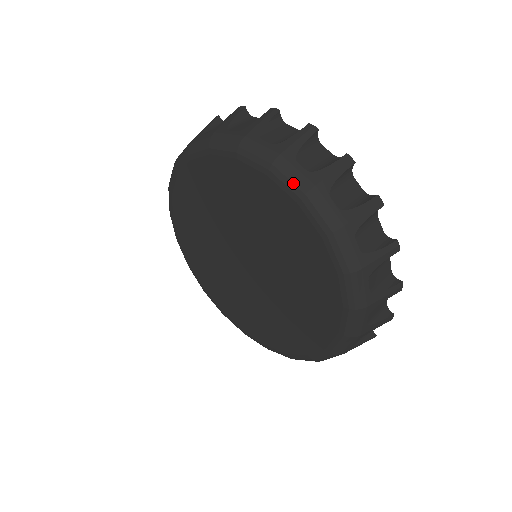
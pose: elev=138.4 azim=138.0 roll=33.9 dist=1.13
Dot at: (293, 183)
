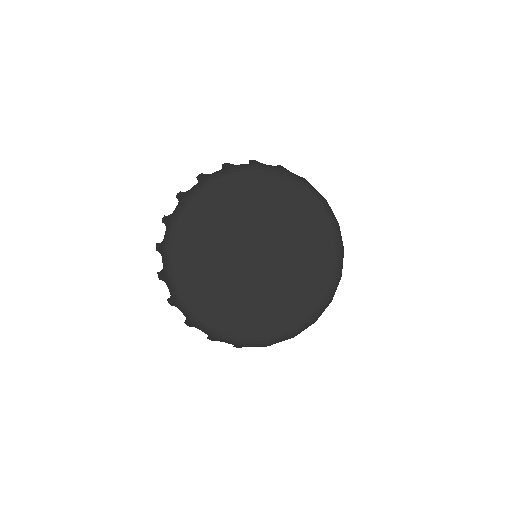
Dot at: (223, 173)
